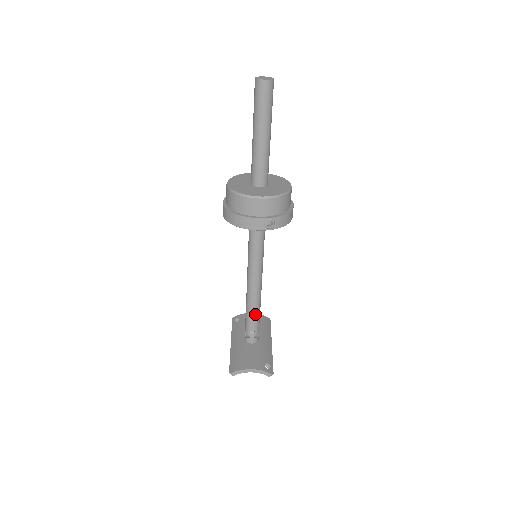
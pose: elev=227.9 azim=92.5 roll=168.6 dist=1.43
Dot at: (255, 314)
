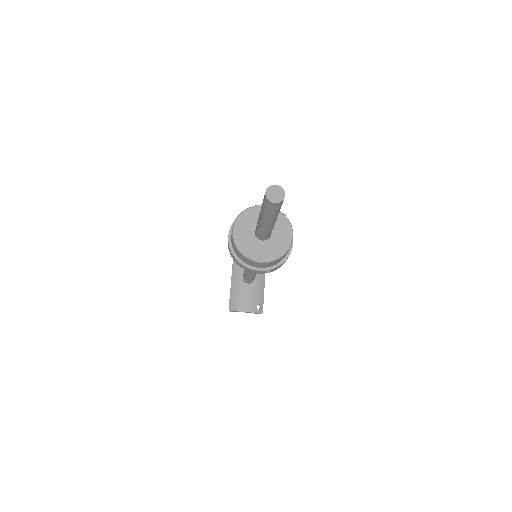
Dot at: (252, 276)
